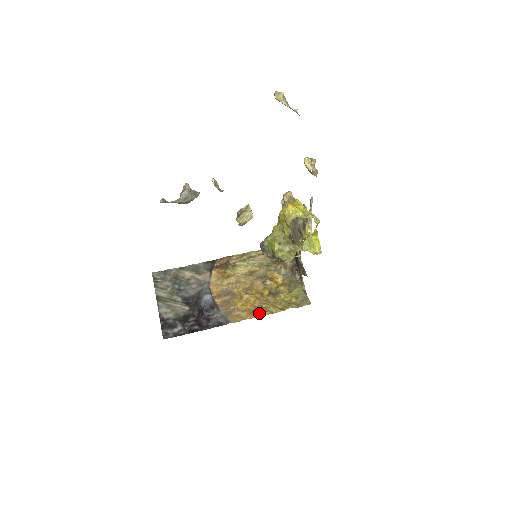
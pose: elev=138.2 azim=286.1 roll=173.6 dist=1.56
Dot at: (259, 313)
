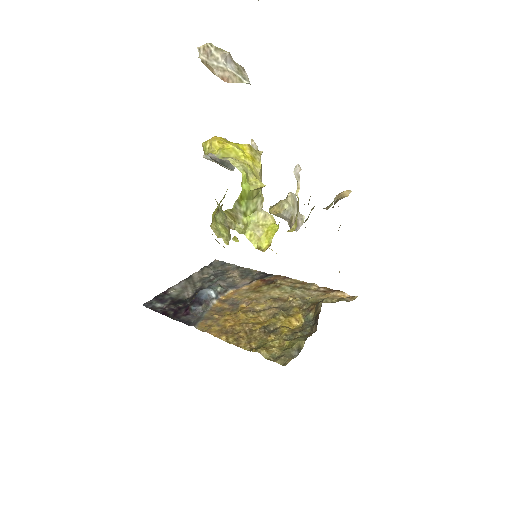
Dot at: (227, 337)
